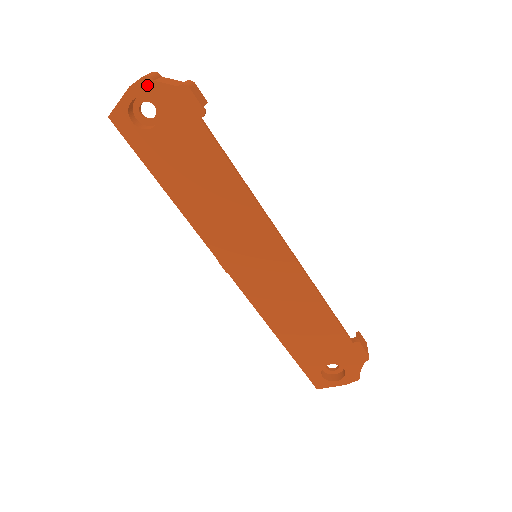
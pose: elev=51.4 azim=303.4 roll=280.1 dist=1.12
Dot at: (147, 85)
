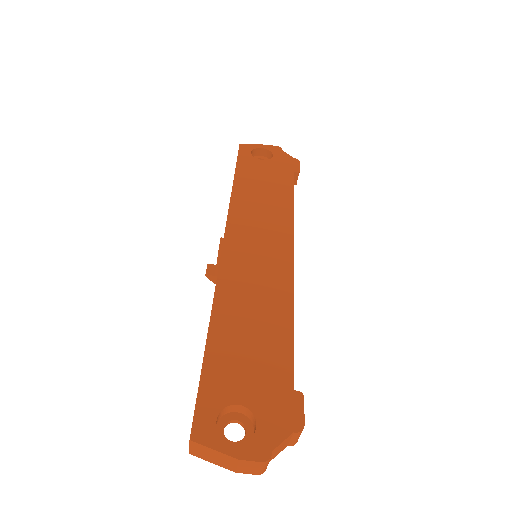
Dot at: (277, 149)
